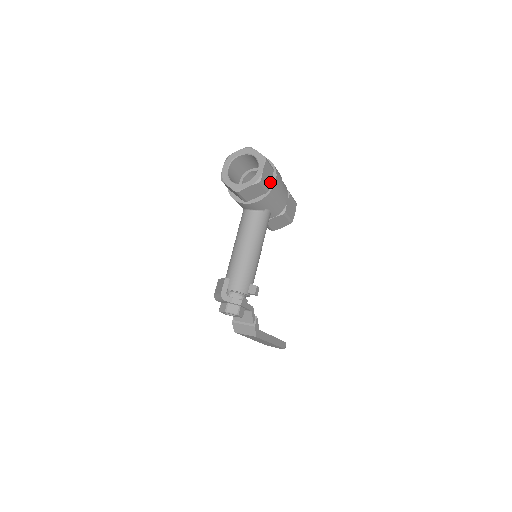
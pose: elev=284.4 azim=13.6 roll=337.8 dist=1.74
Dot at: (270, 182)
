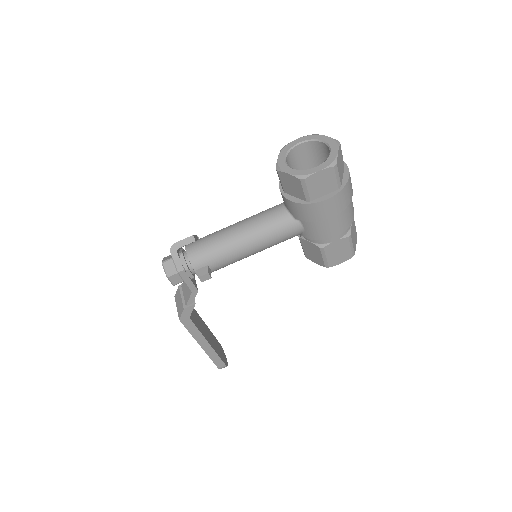
Dot at: (321, 195)
